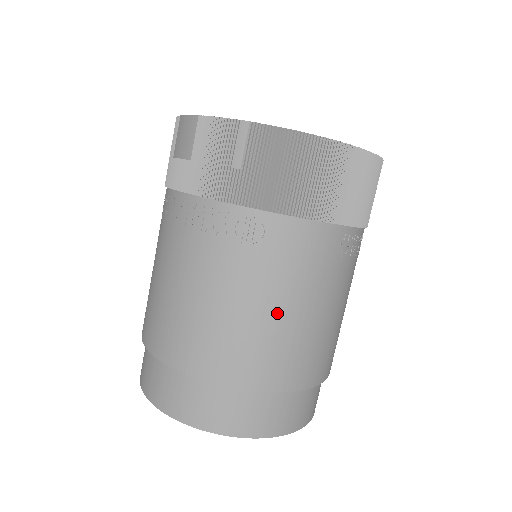
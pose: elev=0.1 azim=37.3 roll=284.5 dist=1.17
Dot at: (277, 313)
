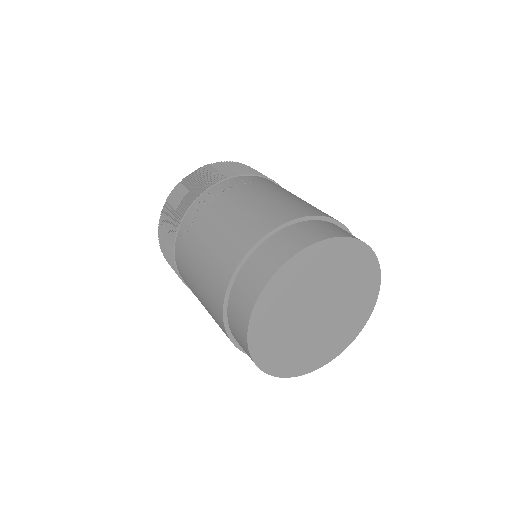
Dot at: (292, 196)
